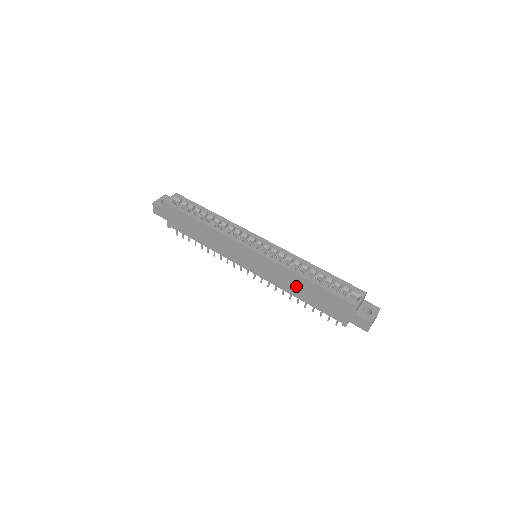
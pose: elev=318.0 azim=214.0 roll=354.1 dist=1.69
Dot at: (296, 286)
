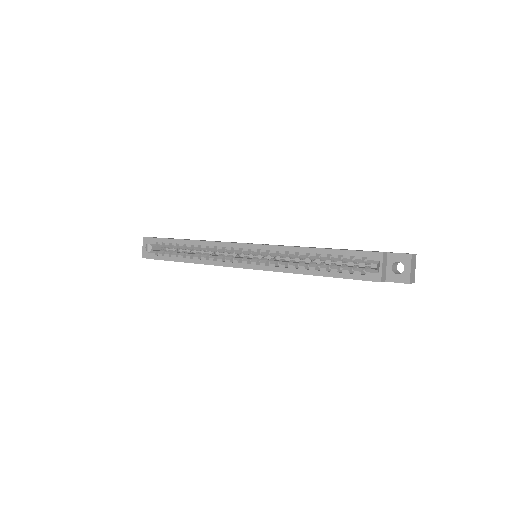
Dot at: occluded
